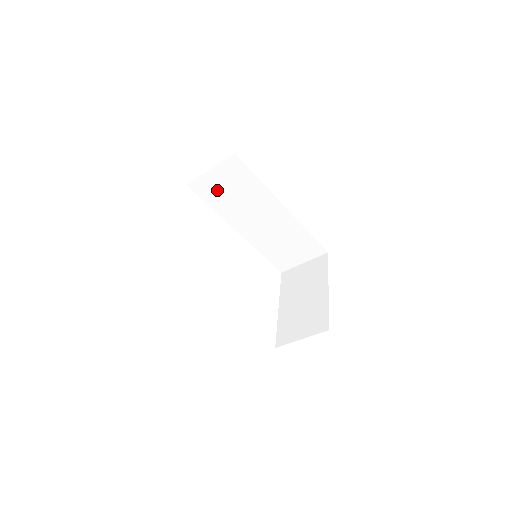
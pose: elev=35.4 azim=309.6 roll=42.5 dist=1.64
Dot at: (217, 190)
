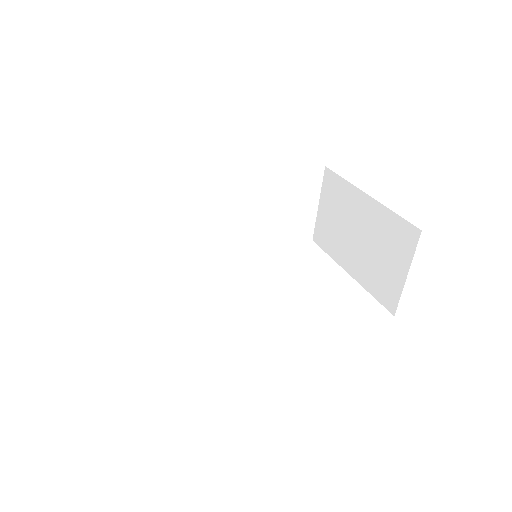
Dot at: (147, 245)
